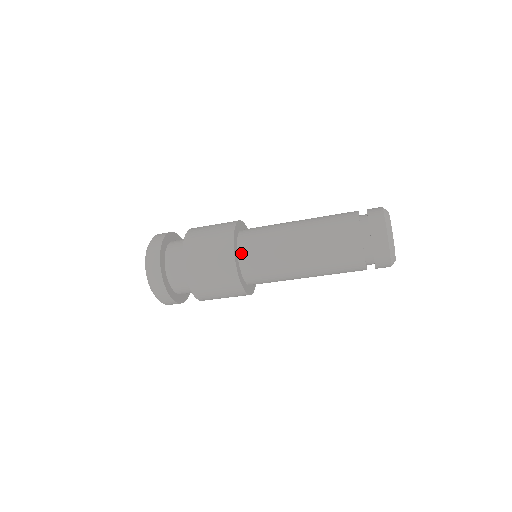
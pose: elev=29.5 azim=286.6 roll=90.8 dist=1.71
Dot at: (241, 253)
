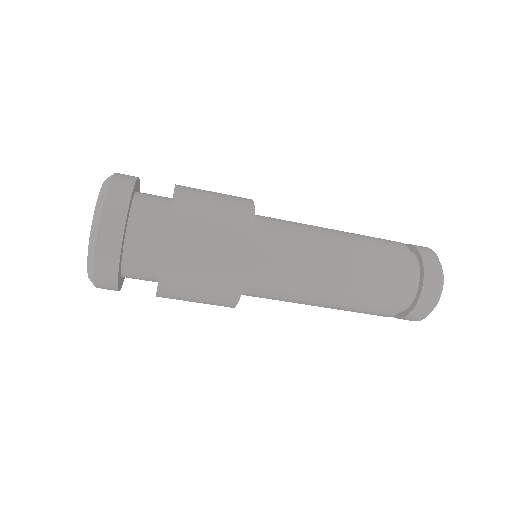
Dot at: (256, 243)
